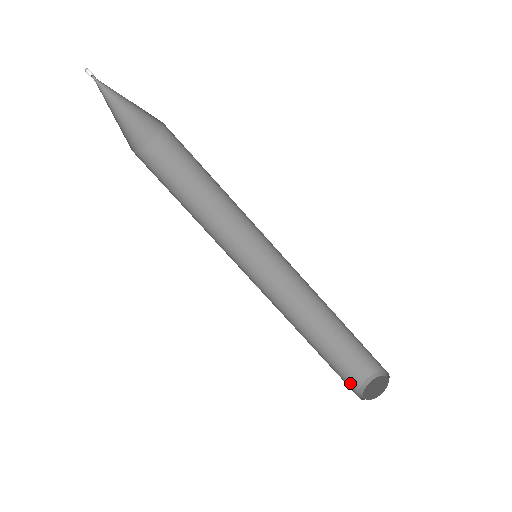
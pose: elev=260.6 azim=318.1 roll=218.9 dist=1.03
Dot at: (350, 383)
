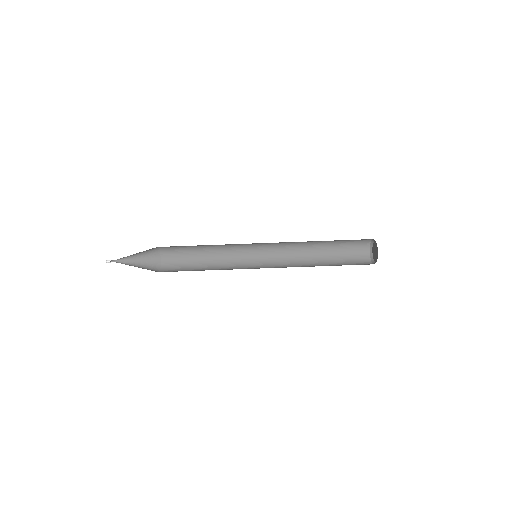
Dot at: (361, 254)
